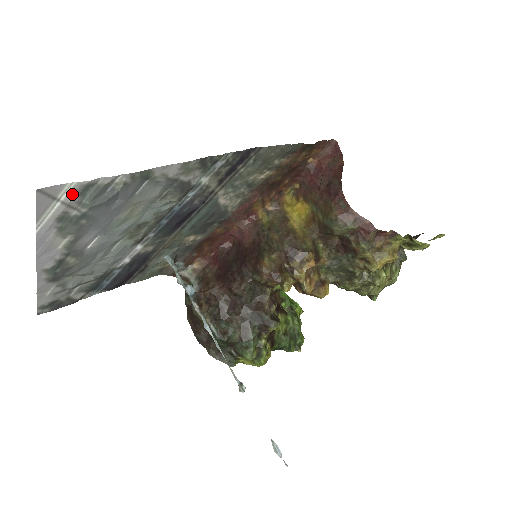
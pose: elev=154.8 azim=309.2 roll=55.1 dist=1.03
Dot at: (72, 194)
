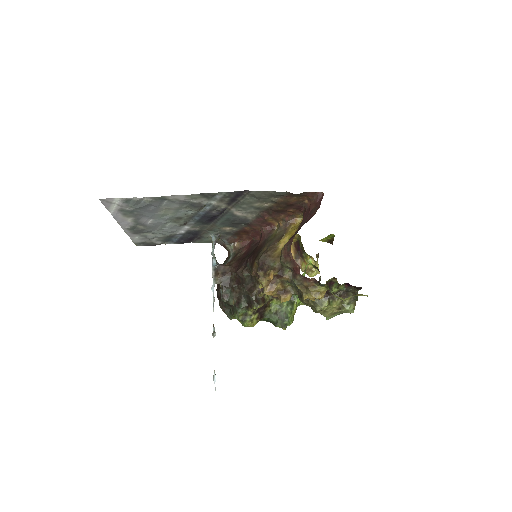
Dot at: (121, 202)
